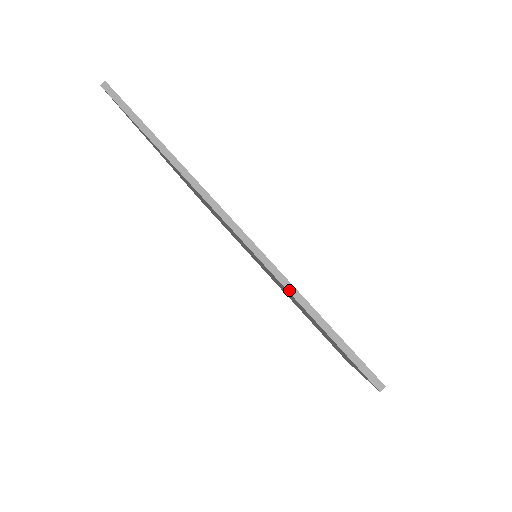
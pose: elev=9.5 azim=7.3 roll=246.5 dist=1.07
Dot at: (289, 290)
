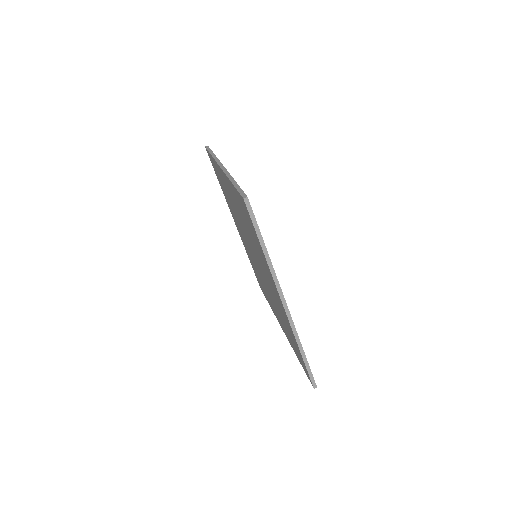
Dot at: (229, 178)
